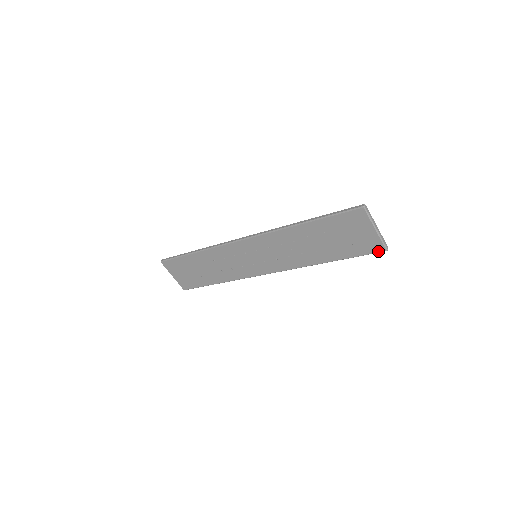
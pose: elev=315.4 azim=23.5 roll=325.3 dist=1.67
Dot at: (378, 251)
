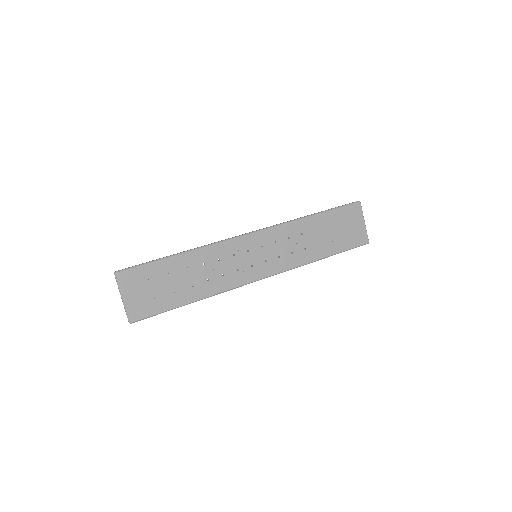
Dot at: (363, 243)
